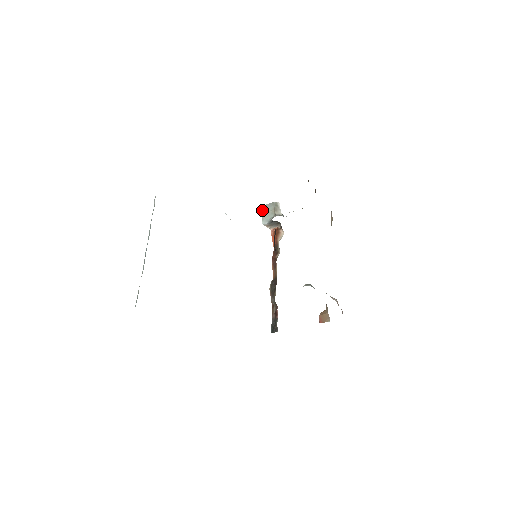
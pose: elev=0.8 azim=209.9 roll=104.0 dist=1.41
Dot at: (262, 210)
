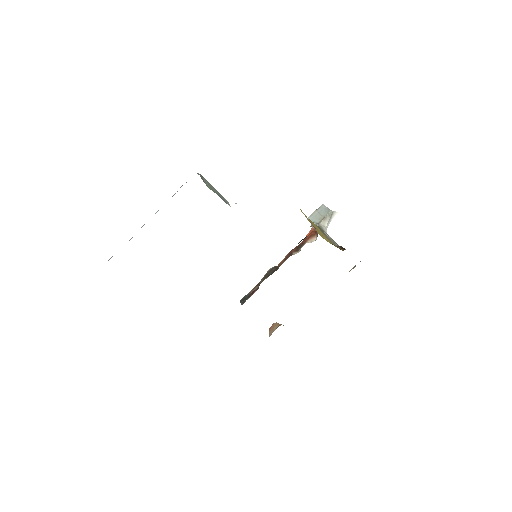
Dot at: occluded
